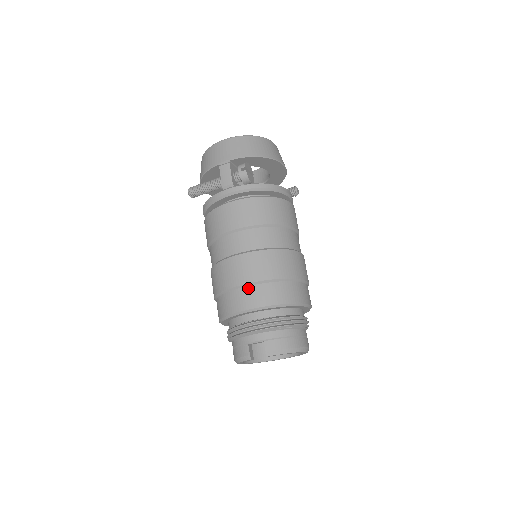
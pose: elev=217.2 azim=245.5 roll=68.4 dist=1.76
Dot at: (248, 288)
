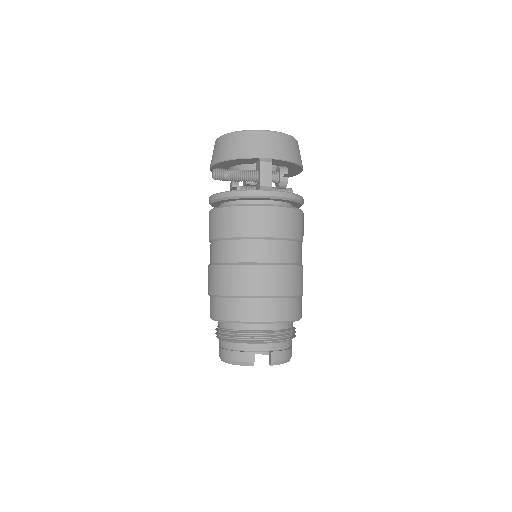
Dot at: (270, 300)
